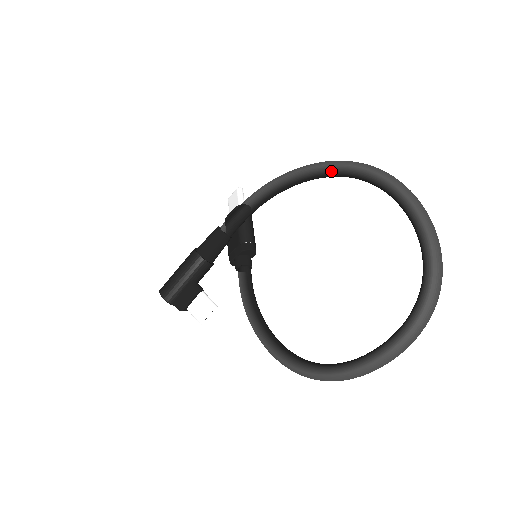
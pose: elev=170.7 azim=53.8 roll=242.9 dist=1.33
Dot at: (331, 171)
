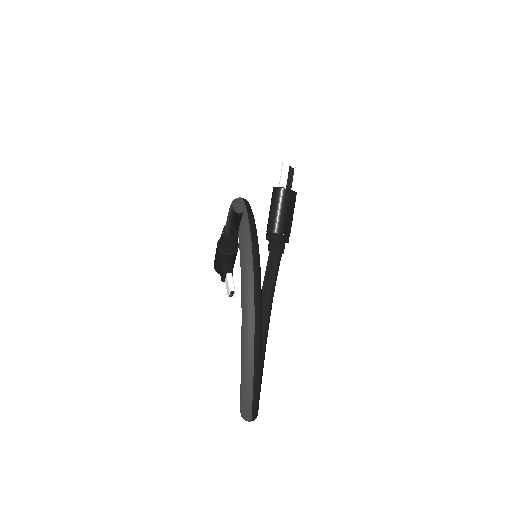
Dot at: occluded
